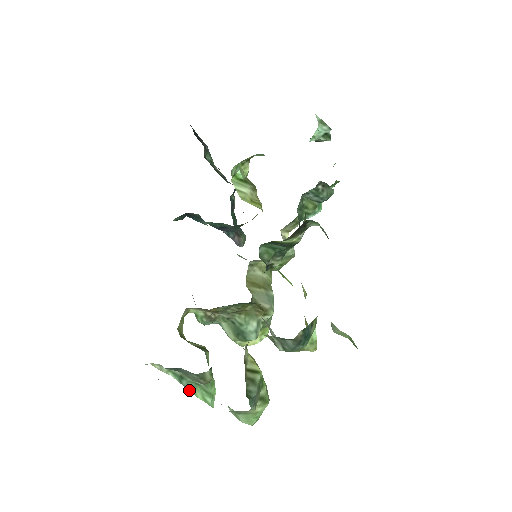
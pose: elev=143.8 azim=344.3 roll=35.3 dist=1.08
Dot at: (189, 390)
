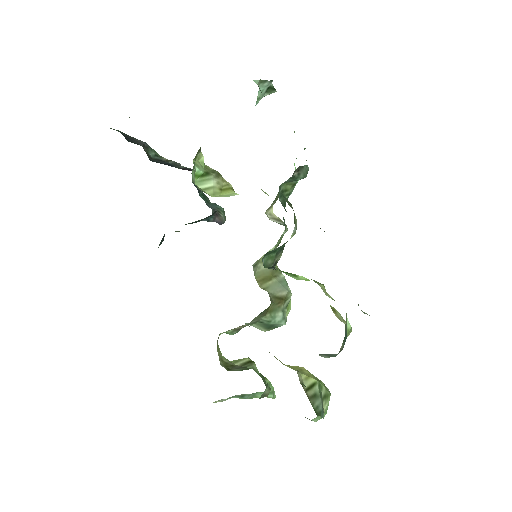
Dot at: (251, 398)
